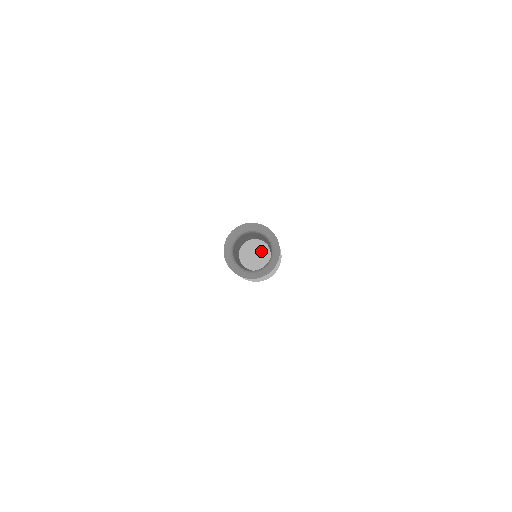
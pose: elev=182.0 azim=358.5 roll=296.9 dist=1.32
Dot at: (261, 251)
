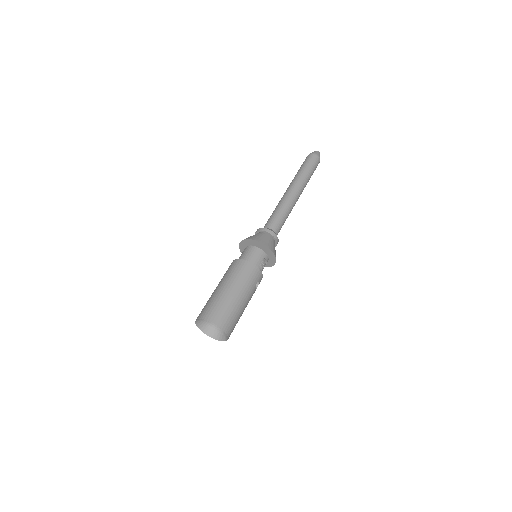
Dot at: occluded
